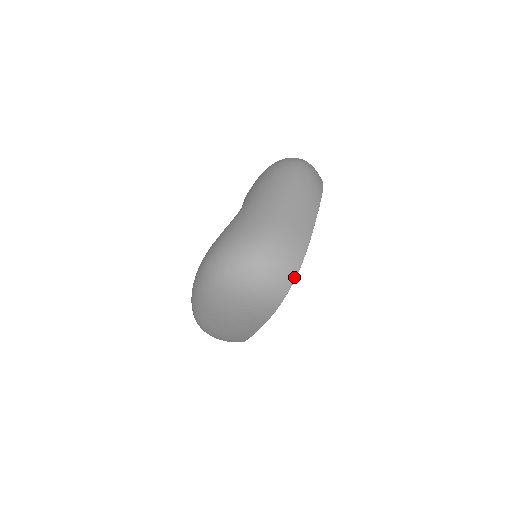
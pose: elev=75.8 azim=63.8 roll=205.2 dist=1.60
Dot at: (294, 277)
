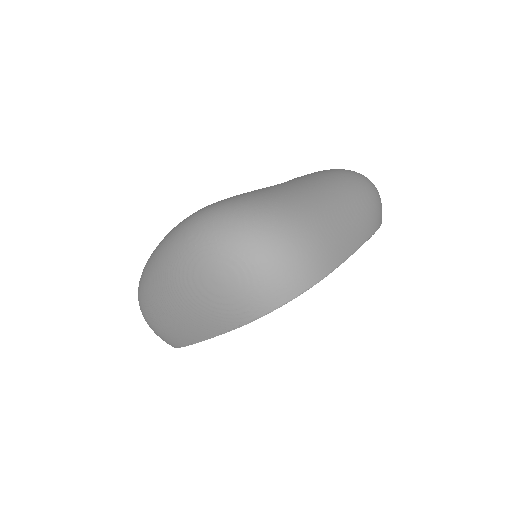
Dot at: (297, 294)
